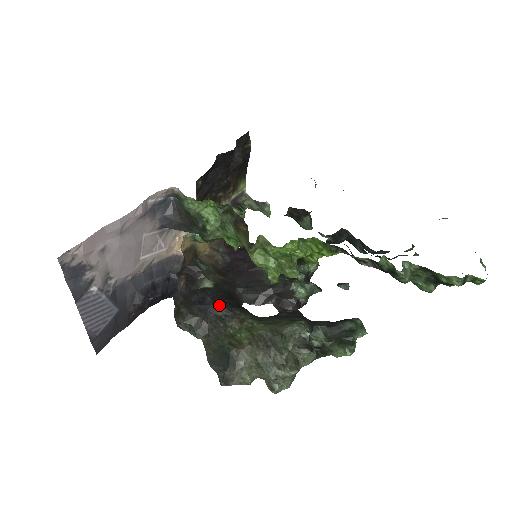
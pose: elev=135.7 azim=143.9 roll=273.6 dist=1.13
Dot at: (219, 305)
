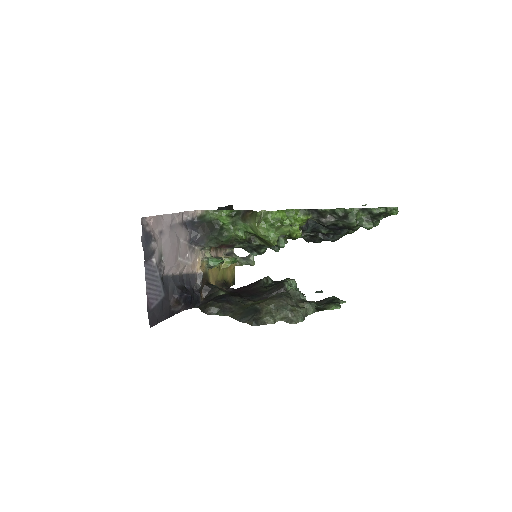
Dot at: (236, 296)
